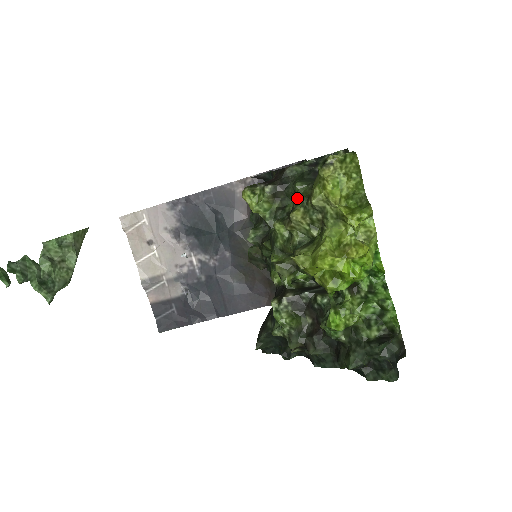
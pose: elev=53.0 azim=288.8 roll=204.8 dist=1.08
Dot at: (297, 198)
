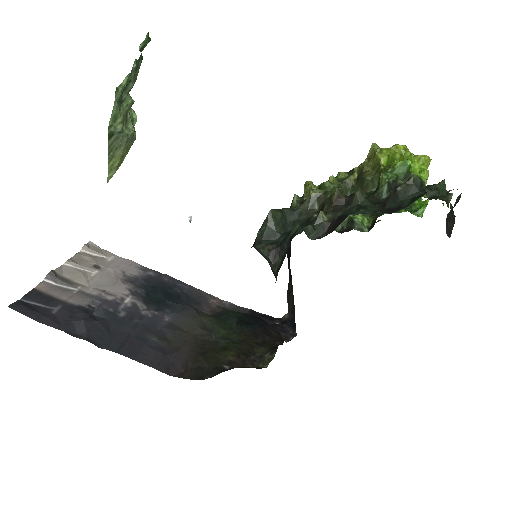
Dot at: occluded
